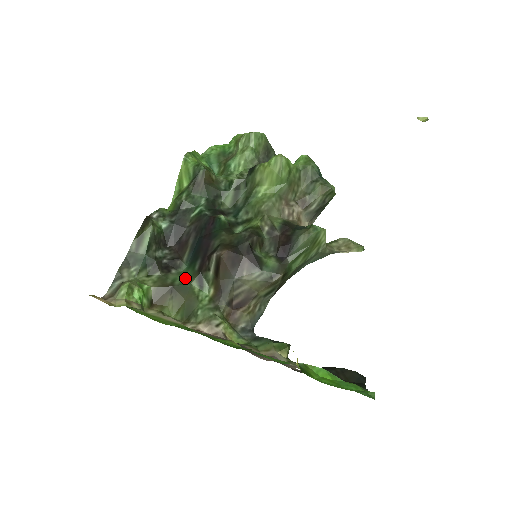
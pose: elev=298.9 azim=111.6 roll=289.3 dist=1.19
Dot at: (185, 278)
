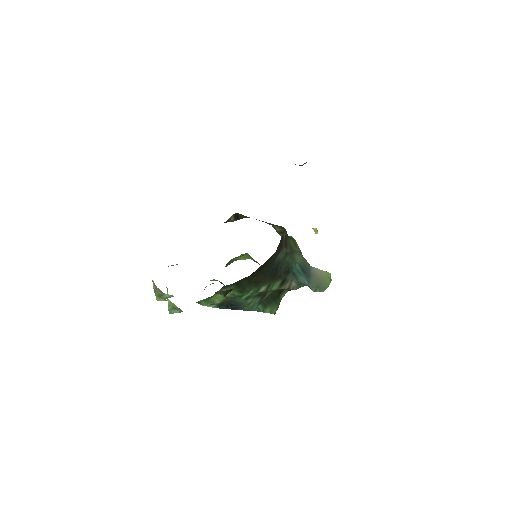
Dot at: occluded
